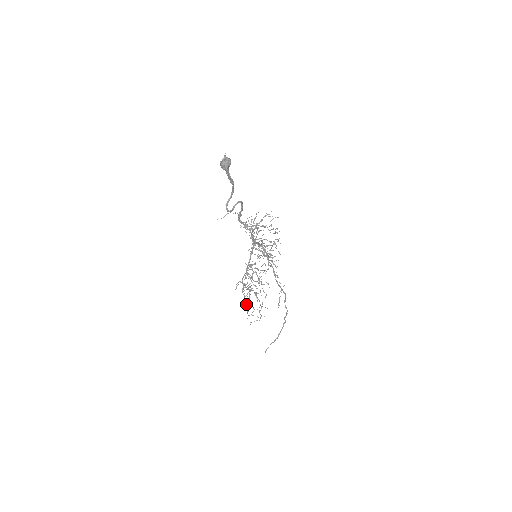
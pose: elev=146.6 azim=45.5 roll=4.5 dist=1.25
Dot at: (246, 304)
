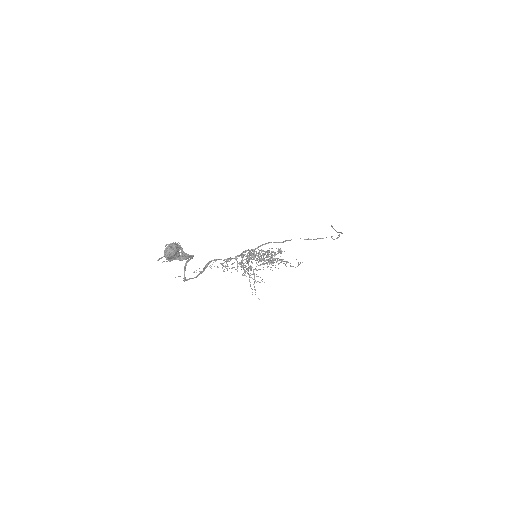
Dot at: occluded
